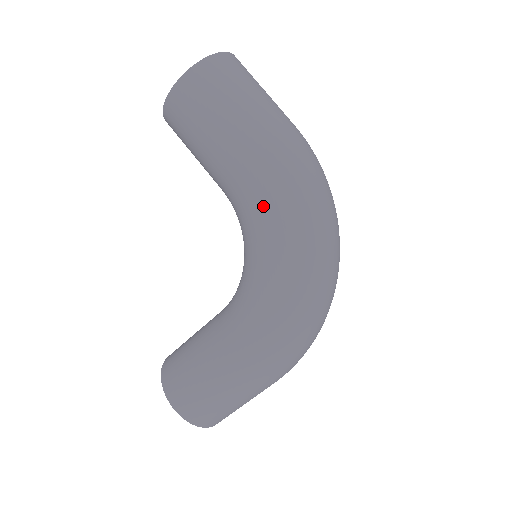
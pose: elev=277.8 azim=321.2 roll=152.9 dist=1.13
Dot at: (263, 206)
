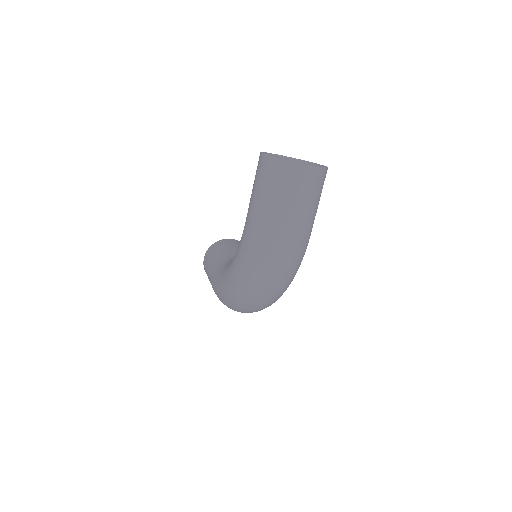
Dot at: (239, 249)
